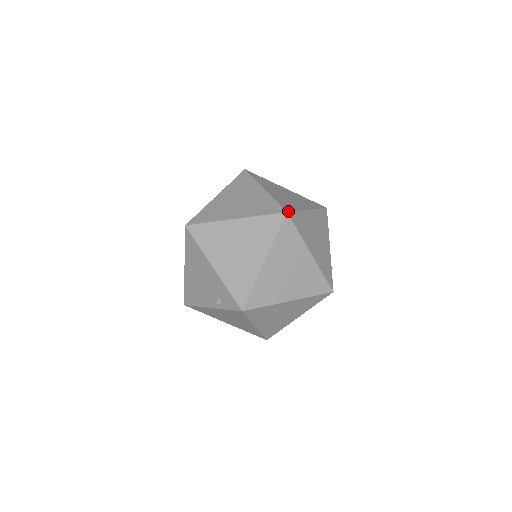
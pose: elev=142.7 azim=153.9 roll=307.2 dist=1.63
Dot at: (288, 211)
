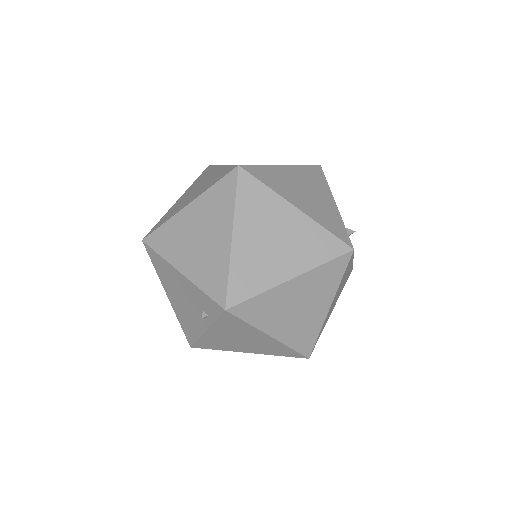
Dot at: (241, 165)
